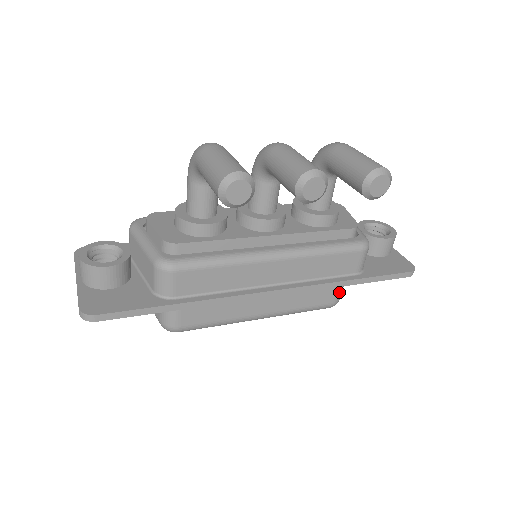
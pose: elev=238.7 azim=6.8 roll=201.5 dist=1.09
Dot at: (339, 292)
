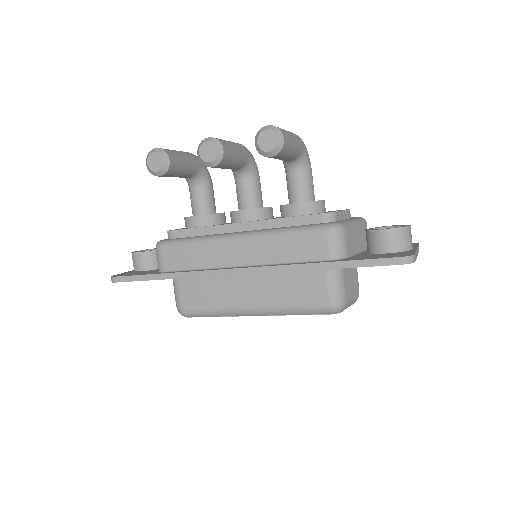
Dot at: (331, 291)
